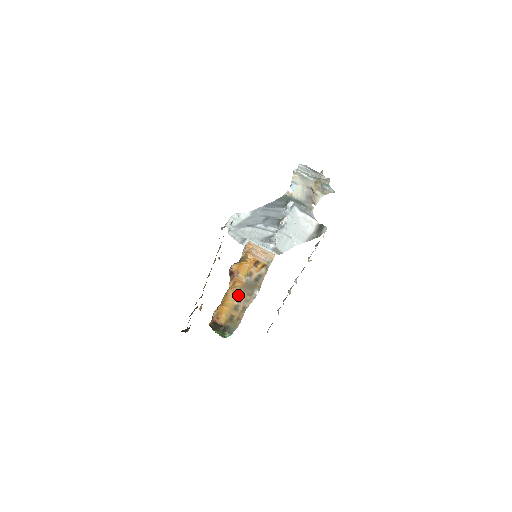
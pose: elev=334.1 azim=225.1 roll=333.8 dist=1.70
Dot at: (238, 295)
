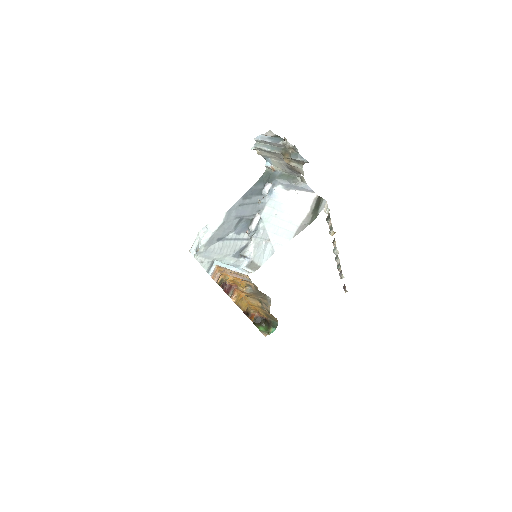
Dot at: (256, 299)
